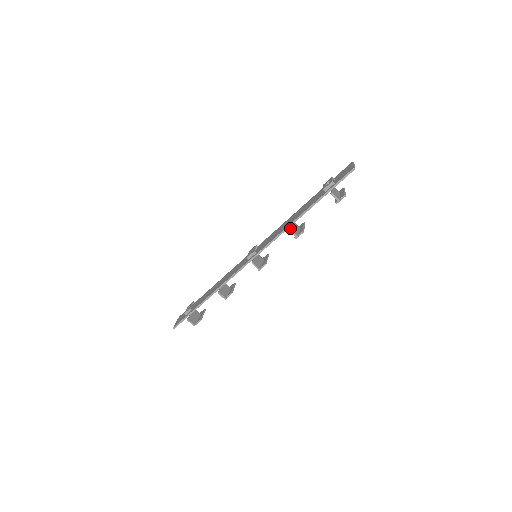
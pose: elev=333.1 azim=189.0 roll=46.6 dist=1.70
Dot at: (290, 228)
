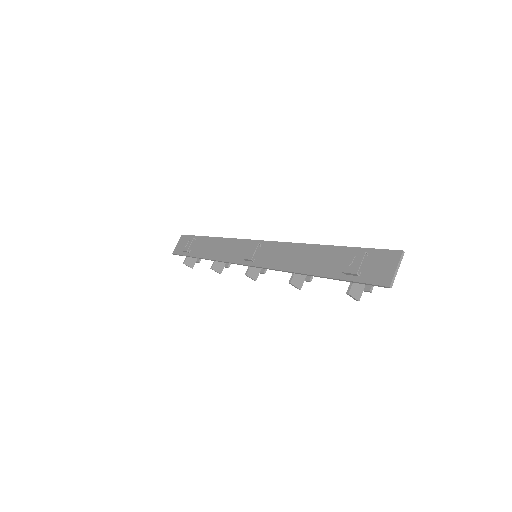
Dot at: (291, 280)
